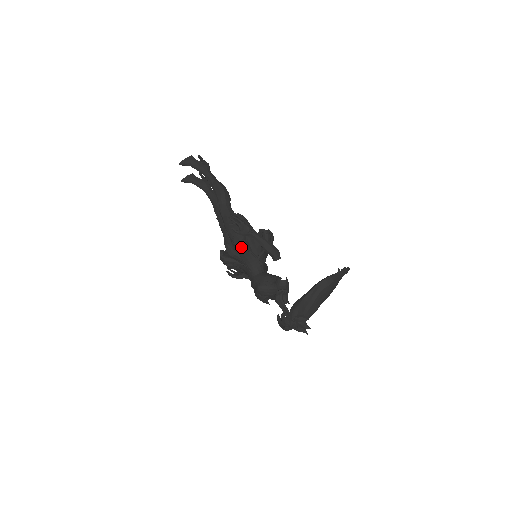
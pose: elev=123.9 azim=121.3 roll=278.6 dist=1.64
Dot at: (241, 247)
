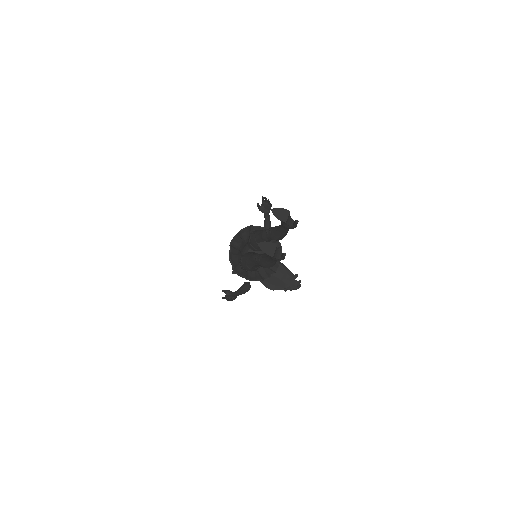
Dot at: (235, 272)
